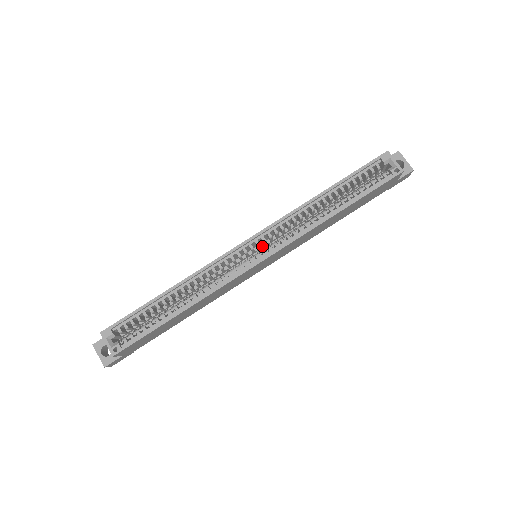
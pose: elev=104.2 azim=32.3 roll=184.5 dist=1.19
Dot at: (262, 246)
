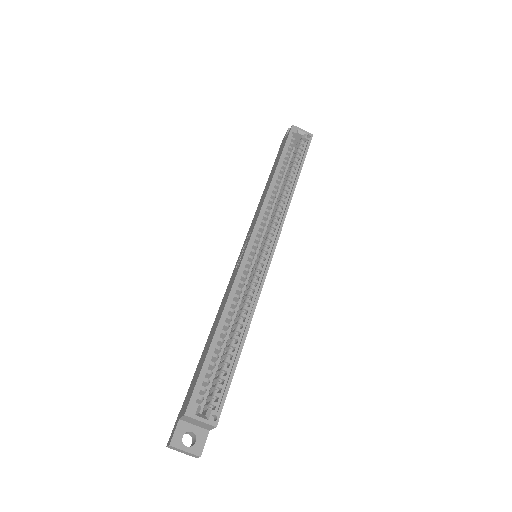
Dot at: occluded
